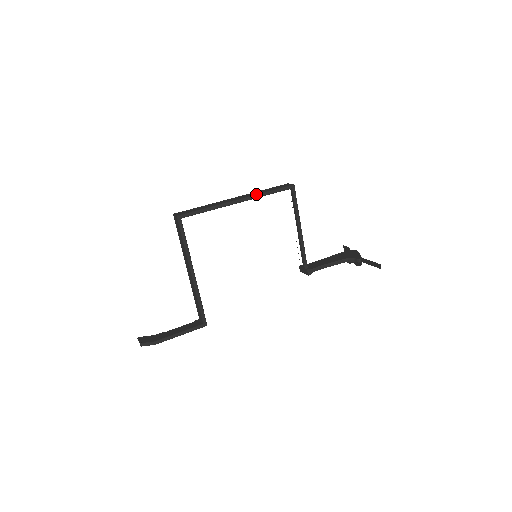
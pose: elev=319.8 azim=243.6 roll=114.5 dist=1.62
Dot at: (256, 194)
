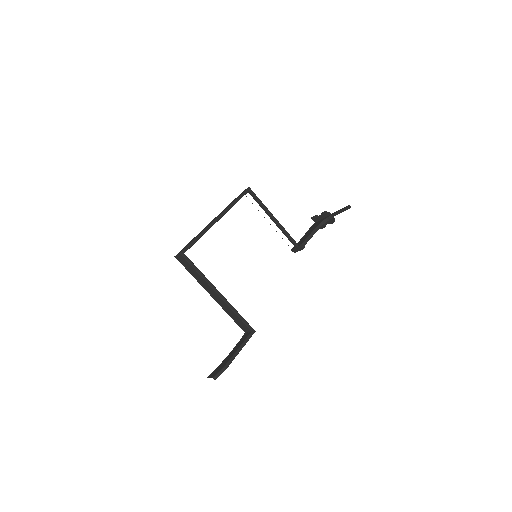
Dot at: (227, 207)
